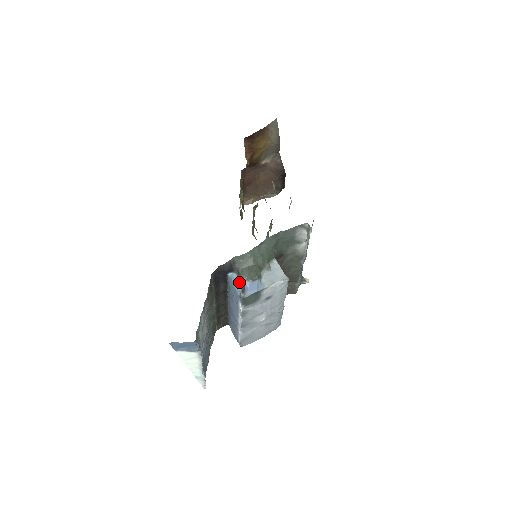
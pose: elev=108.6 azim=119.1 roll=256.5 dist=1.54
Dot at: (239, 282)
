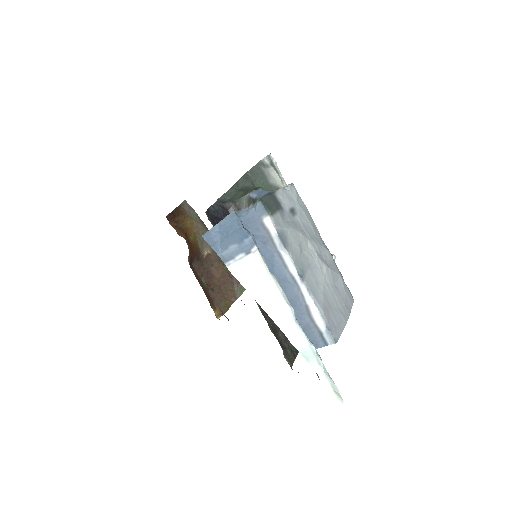
Dot at: (245, 210)
